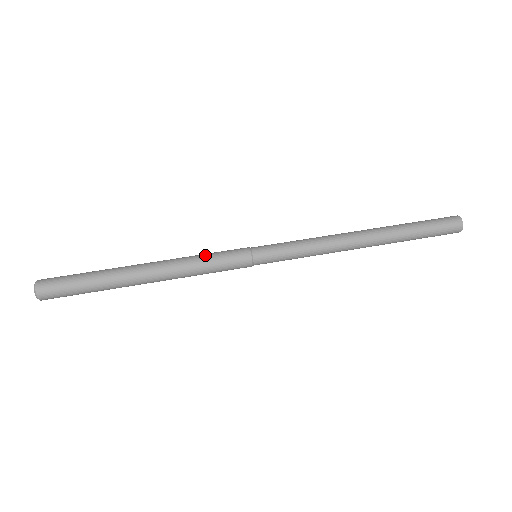
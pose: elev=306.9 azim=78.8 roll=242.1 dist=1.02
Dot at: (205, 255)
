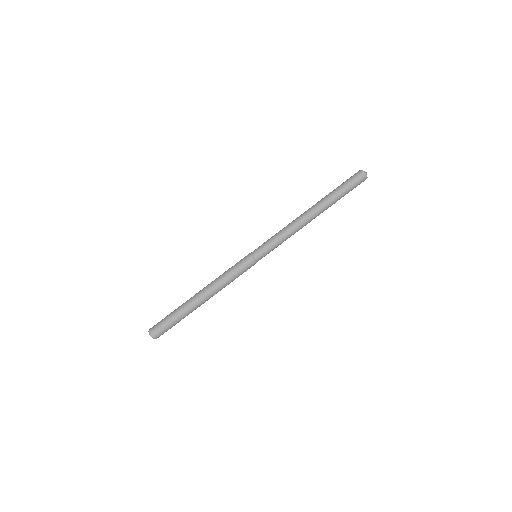
Dot at: (229, 272)
